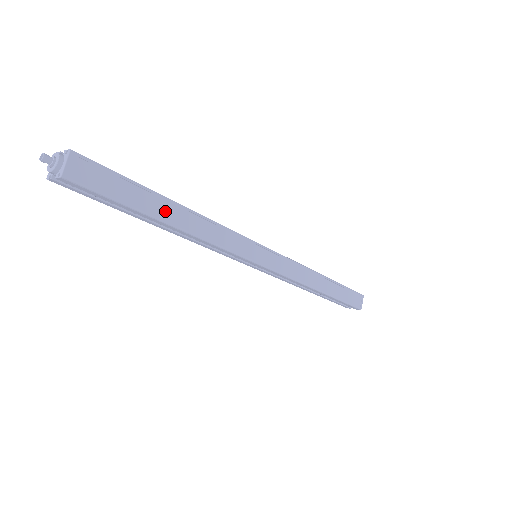
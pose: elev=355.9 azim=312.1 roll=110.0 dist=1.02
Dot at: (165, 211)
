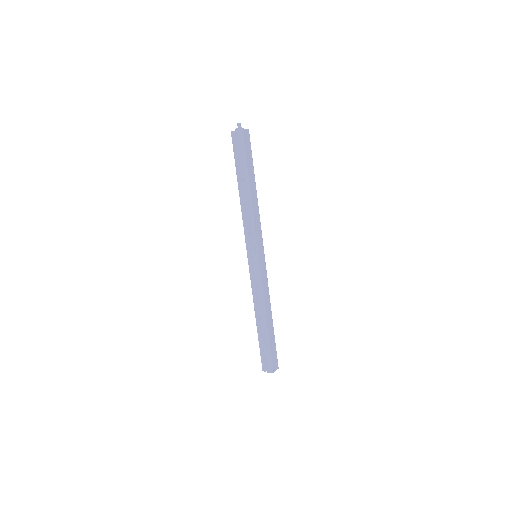
Dot at: (252, 182)
